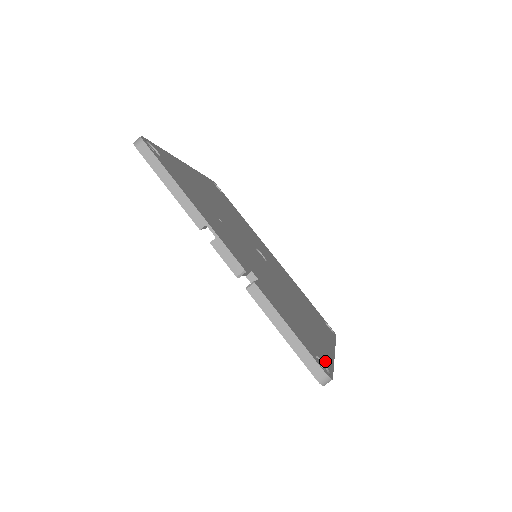
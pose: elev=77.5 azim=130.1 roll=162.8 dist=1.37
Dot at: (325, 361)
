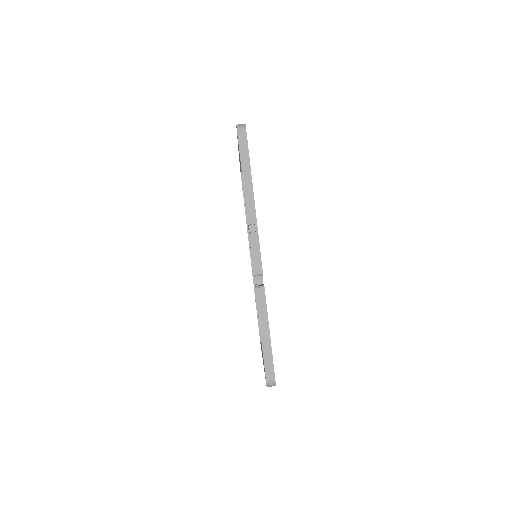
Dot at: occluded
